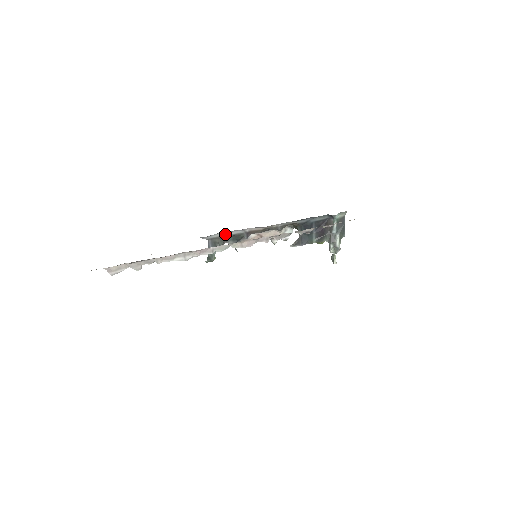
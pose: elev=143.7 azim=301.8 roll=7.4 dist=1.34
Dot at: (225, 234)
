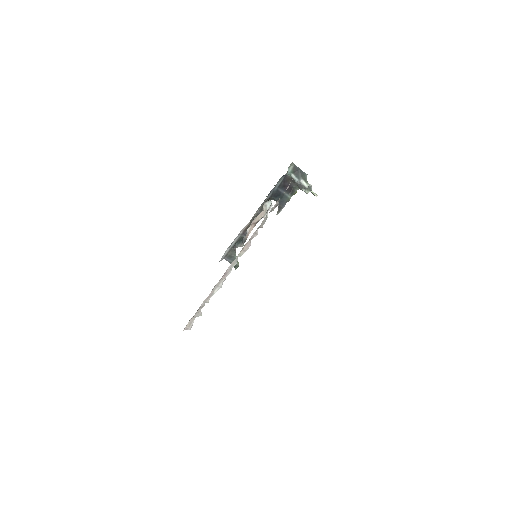
Dot at: (230, 247)
